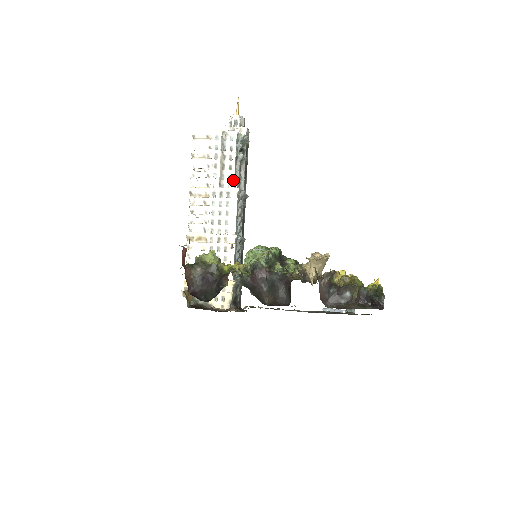
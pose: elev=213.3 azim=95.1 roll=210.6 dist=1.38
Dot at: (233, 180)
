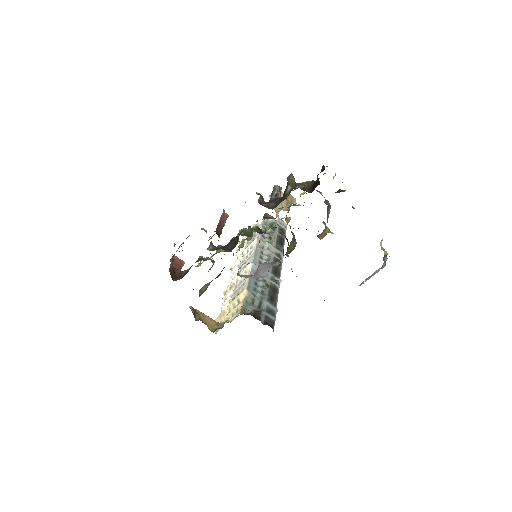
Dot at: occluded
